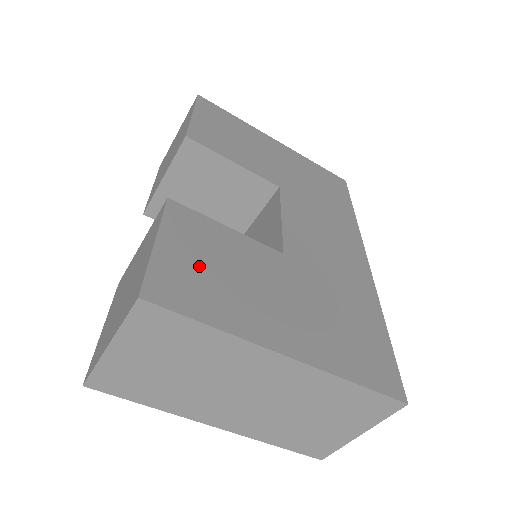
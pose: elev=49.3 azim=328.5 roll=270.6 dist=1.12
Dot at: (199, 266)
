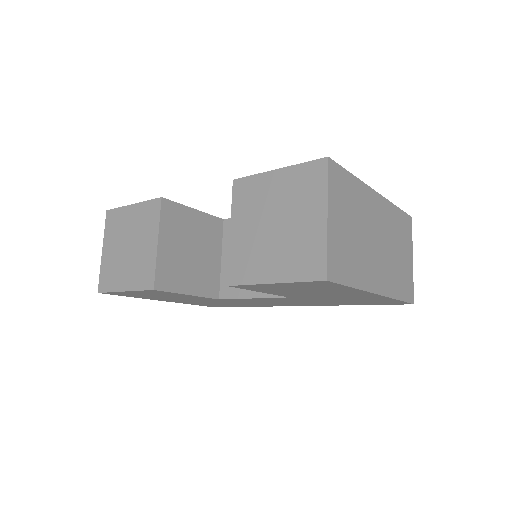
Dot at: occluded
